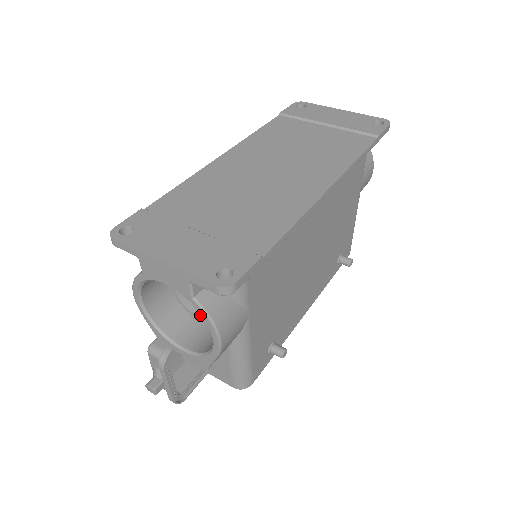
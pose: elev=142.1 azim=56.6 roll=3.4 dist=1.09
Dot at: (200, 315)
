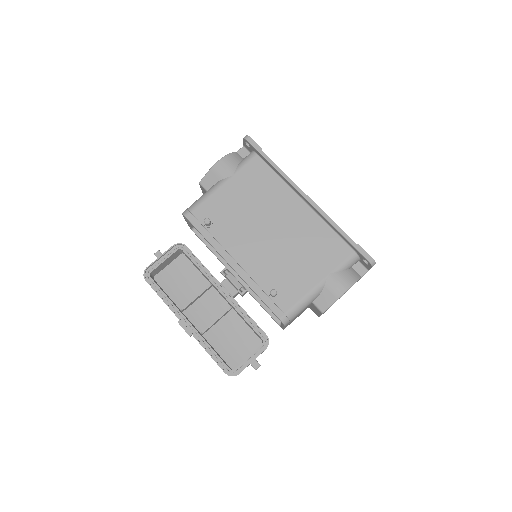
Dot at: occluded
